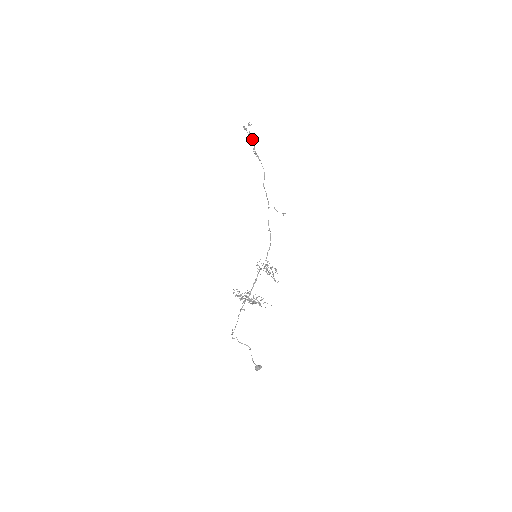
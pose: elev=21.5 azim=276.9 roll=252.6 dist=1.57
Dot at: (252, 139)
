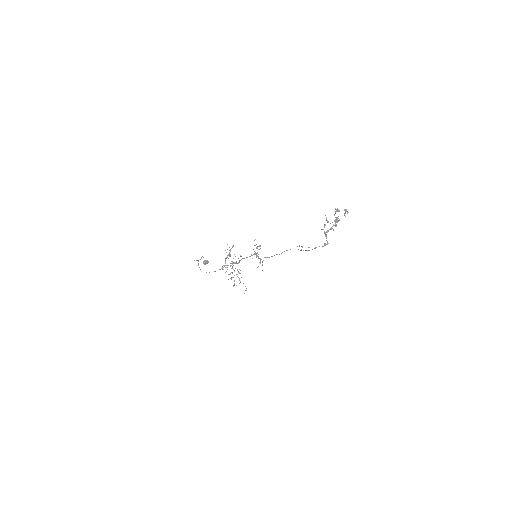
Dot at: occluded
